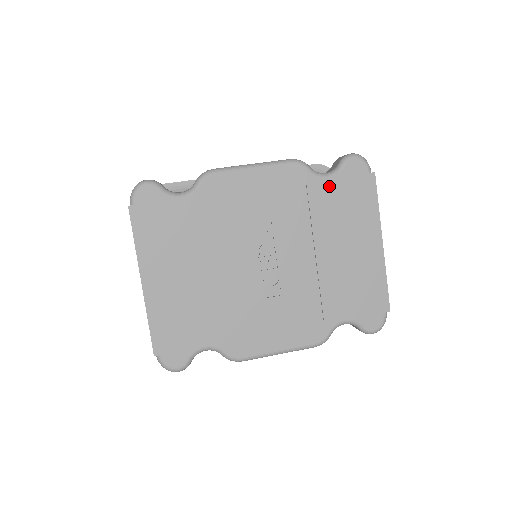
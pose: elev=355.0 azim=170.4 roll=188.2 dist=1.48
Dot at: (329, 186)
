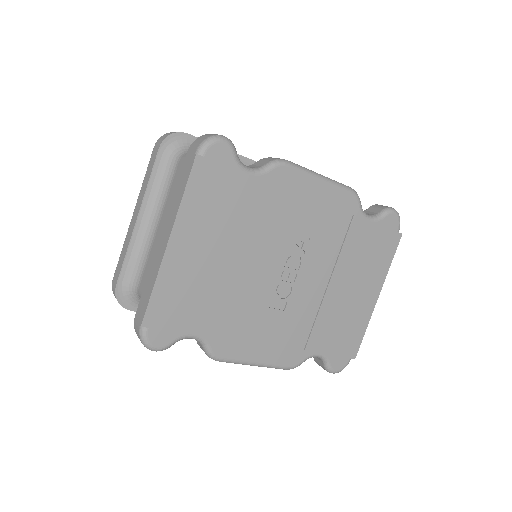
Dot at: (367, 228)
